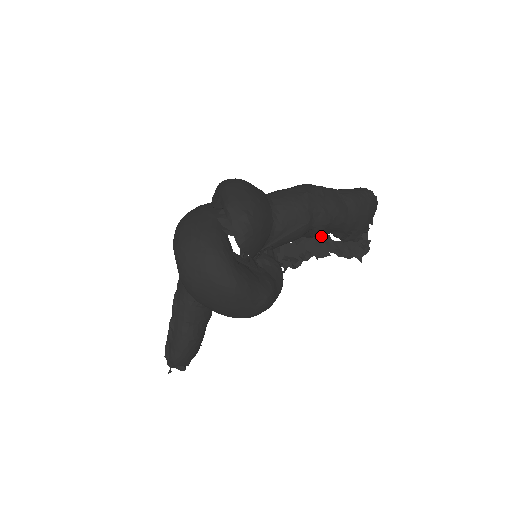
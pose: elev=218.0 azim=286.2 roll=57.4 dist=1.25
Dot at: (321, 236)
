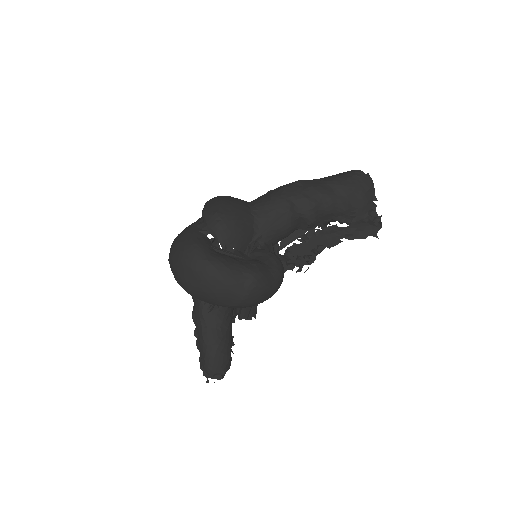
Dot at: (328, 228)
